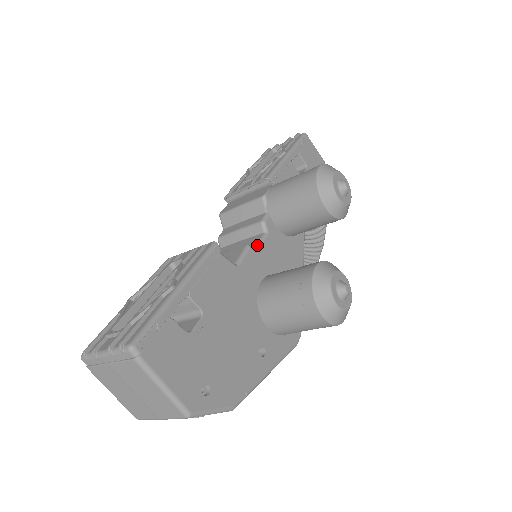
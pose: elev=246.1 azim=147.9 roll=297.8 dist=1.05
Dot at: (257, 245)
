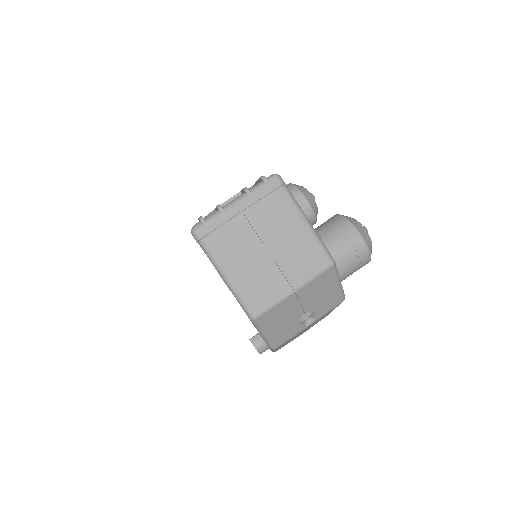
Dot at: occluded
